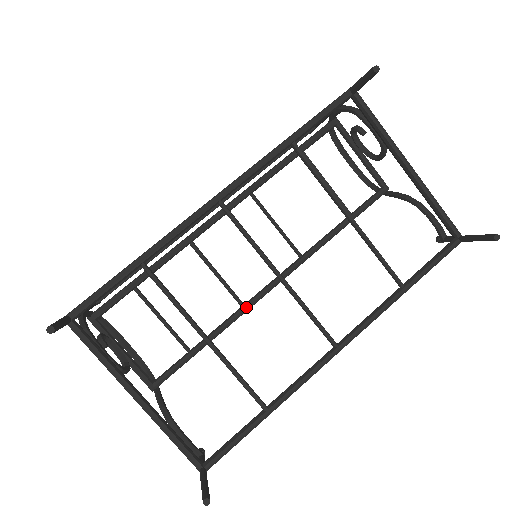
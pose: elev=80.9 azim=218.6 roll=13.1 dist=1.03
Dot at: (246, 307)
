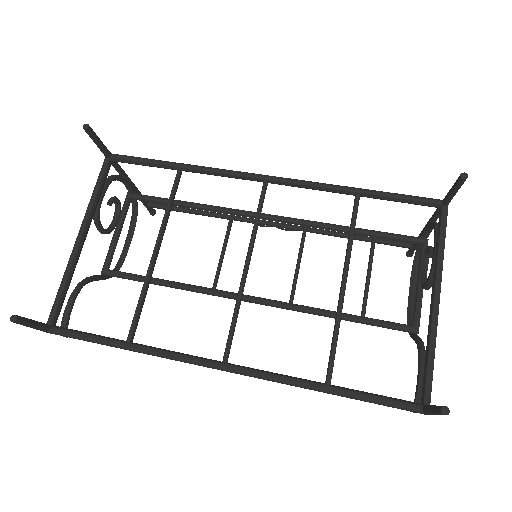
Dot at: (214, 291)
